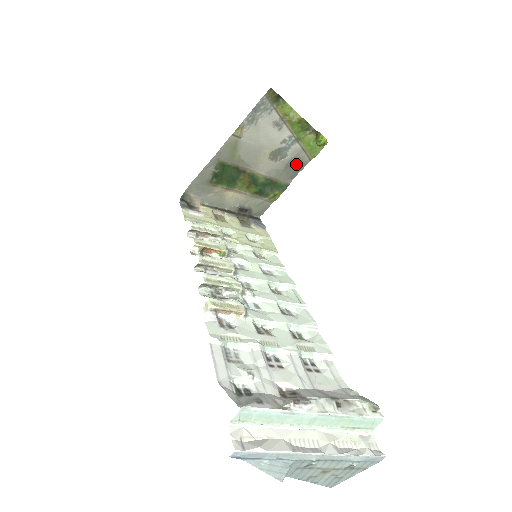
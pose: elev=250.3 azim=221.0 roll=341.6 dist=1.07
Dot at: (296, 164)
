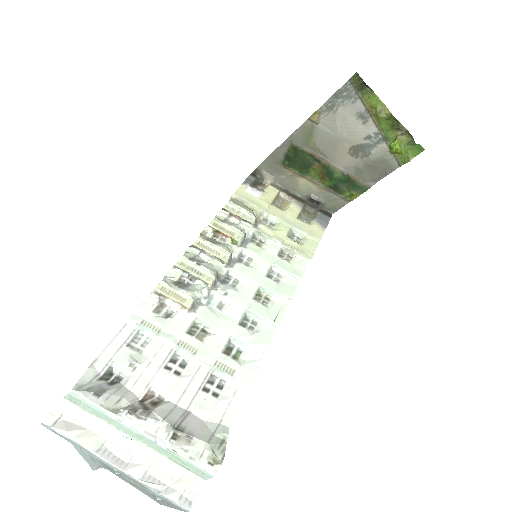
Dot at: (381, 166)
